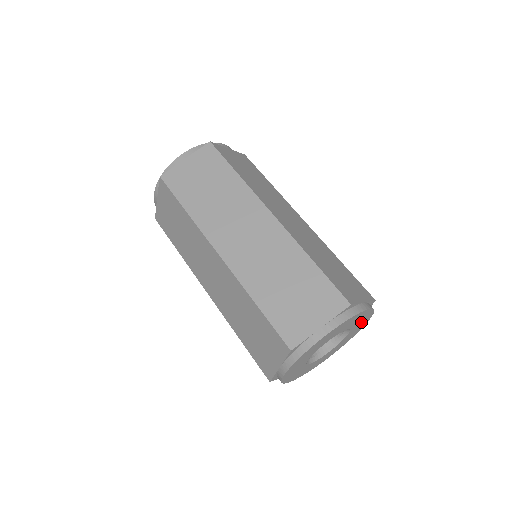
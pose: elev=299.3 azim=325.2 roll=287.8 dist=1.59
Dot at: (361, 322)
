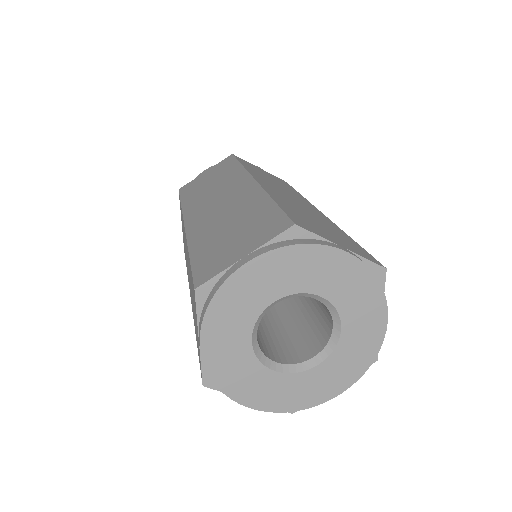
Dot at: (359, 301)
